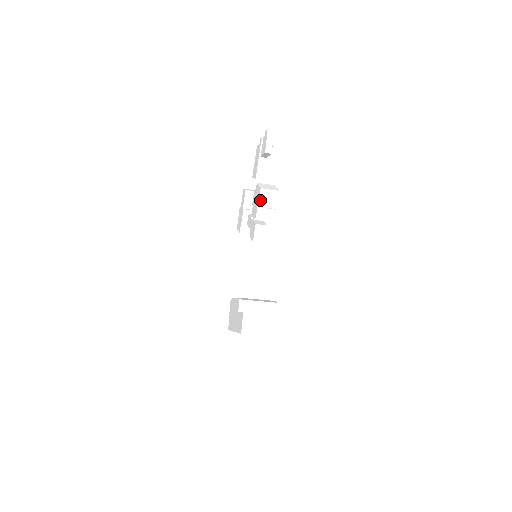
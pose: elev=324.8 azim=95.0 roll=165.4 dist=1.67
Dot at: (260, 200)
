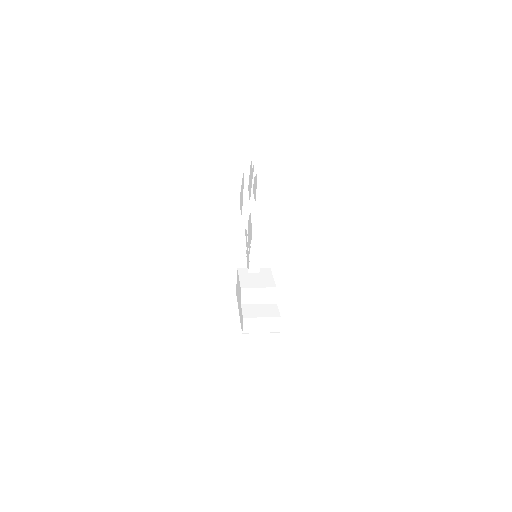
Dot at: (253, 240)
